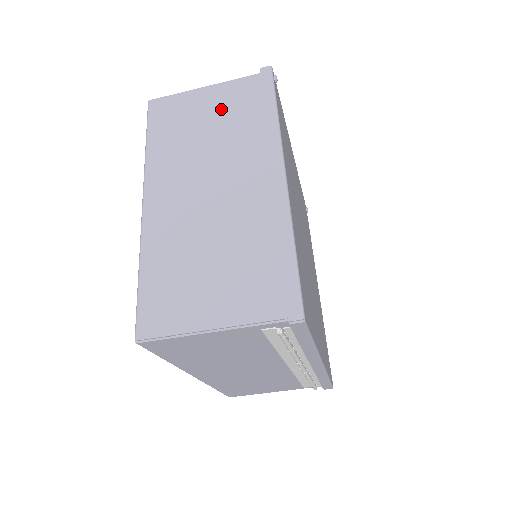
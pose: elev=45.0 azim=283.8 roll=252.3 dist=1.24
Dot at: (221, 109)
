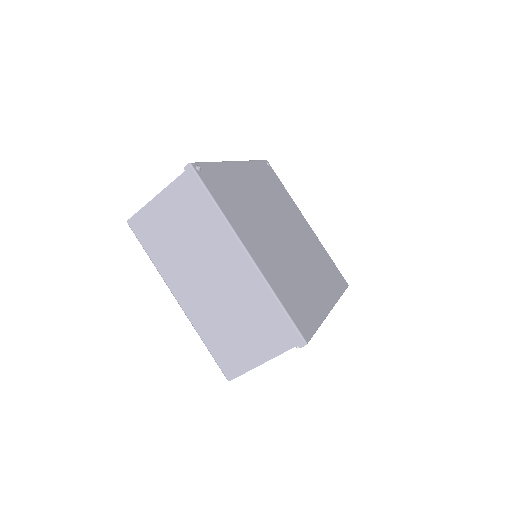
Dot at: (179, 214)
